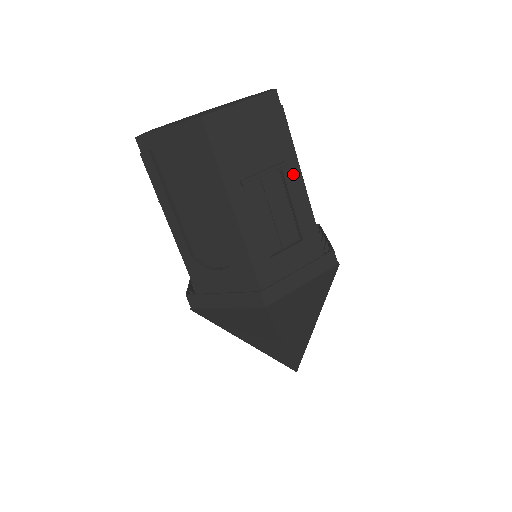
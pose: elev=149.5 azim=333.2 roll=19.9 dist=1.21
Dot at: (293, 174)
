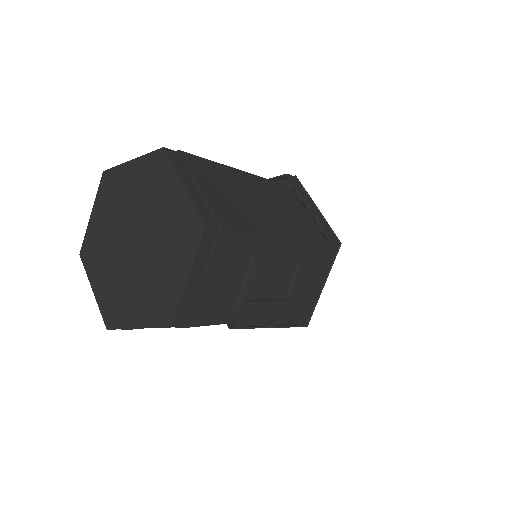
Dot at: (267, 247)
